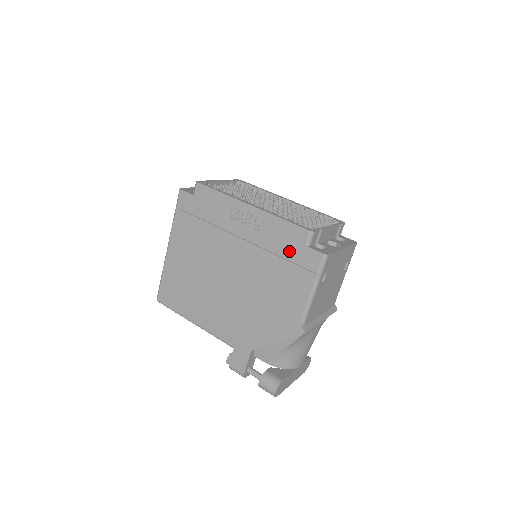
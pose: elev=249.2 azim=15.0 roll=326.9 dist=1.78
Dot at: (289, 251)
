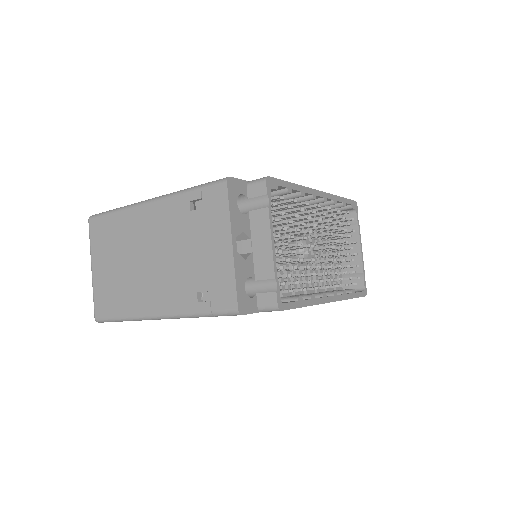
Dot at: occluded
